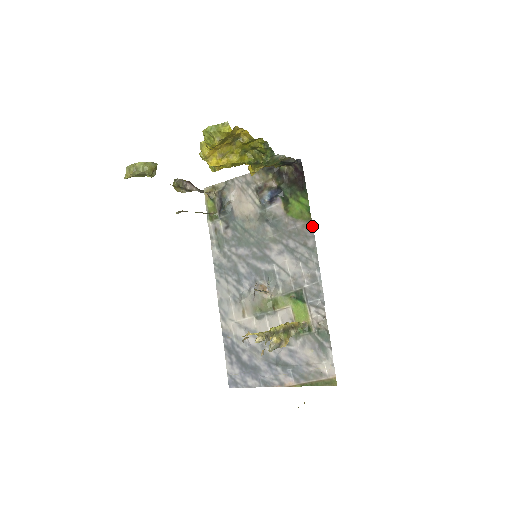
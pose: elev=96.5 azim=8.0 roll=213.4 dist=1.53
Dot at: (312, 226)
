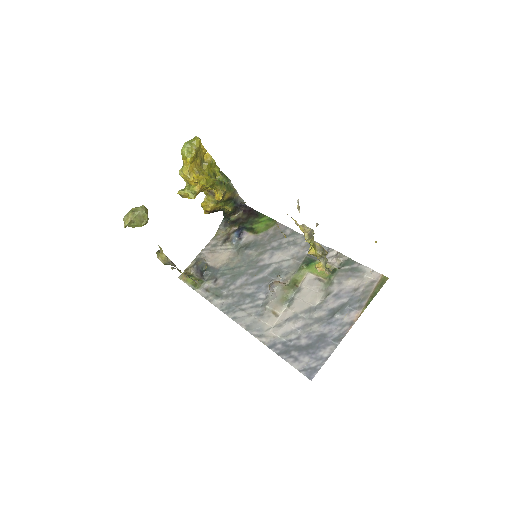
Dot at: (281, 224)
